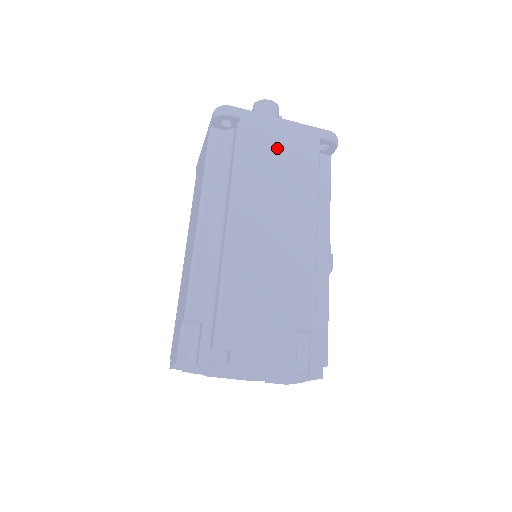
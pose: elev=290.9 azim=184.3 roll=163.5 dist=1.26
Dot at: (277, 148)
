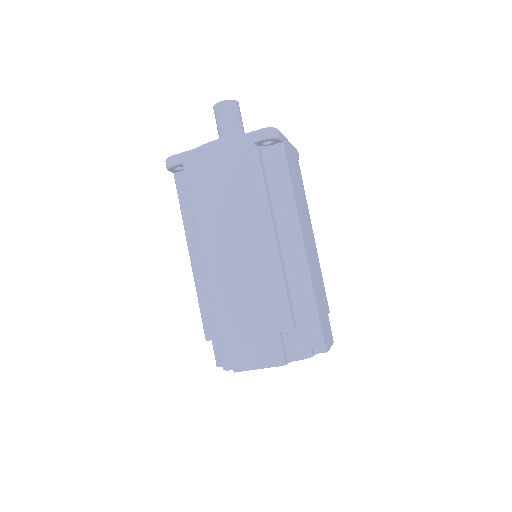
Dot at: (295, 170)
